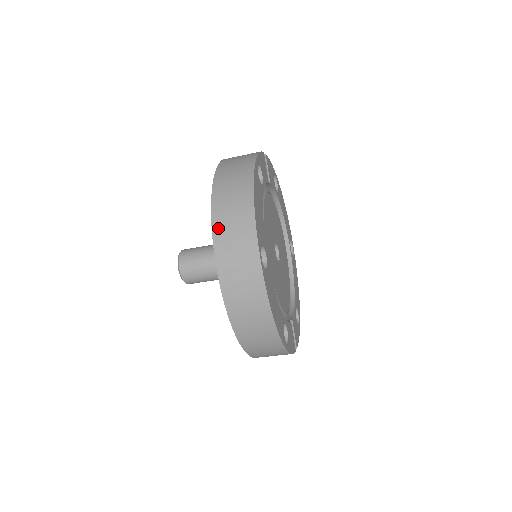
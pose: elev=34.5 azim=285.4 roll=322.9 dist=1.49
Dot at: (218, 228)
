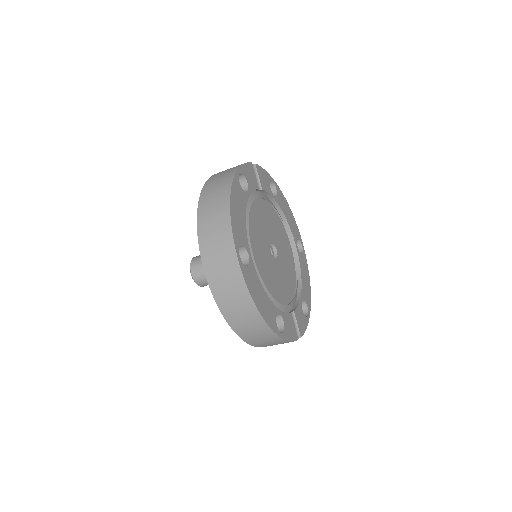
Dot at: (202, 234)
